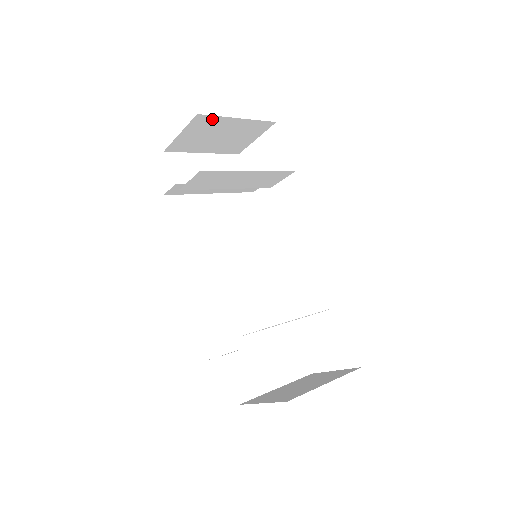
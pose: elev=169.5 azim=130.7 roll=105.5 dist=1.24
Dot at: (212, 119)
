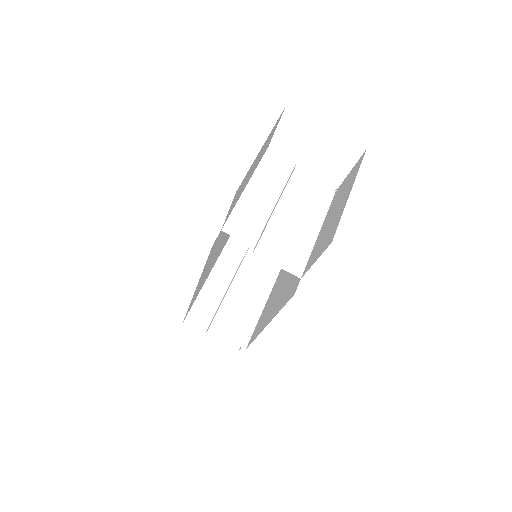
Dot at: occluded
